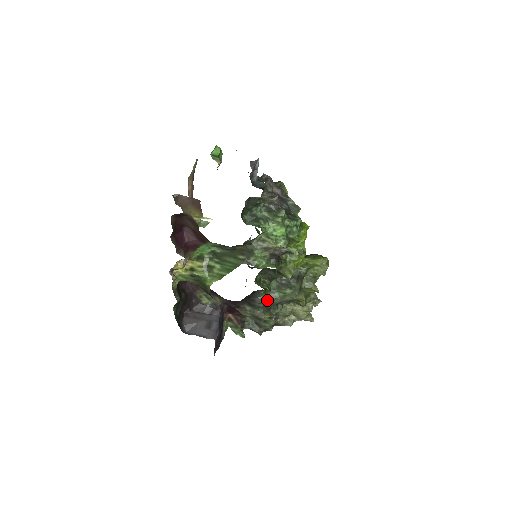
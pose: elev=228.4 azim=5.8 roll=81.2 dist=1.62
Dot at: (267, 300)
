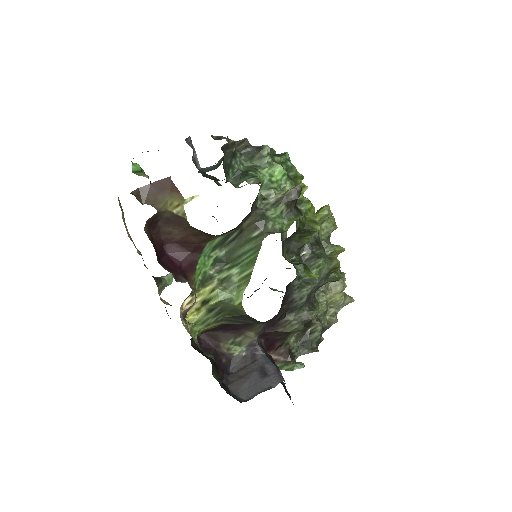
Dot at: (313, 274)
